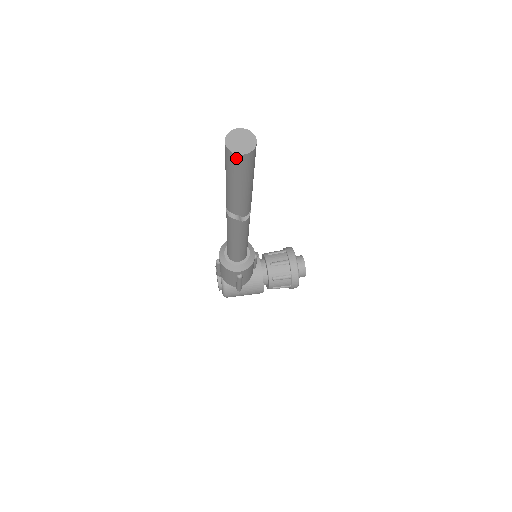
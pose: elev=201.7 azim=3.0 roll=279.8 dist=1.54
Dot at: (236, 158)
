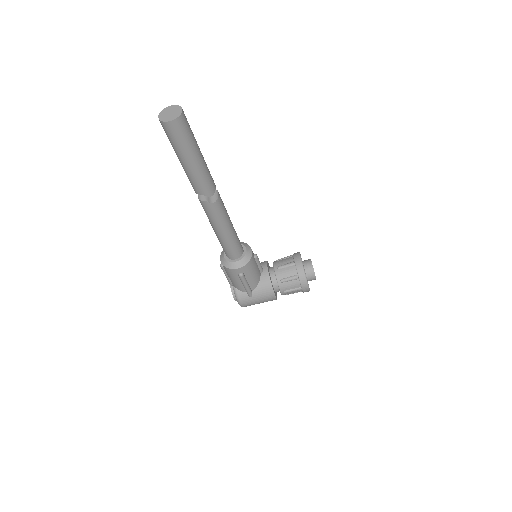
Dot at: (168, 126)
